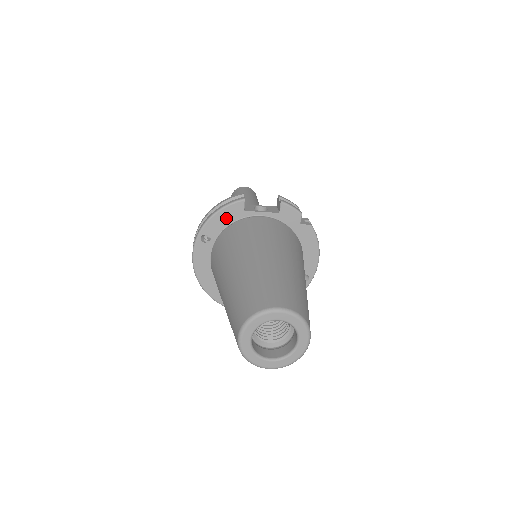
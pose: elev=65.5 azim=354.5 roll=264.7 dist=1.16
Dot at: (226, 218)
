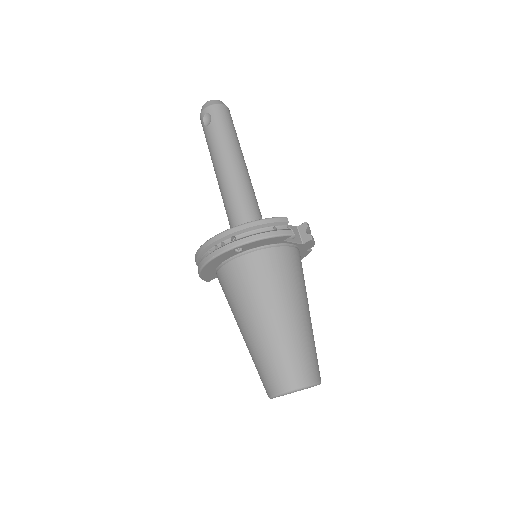
Dot at: (267, 242)
